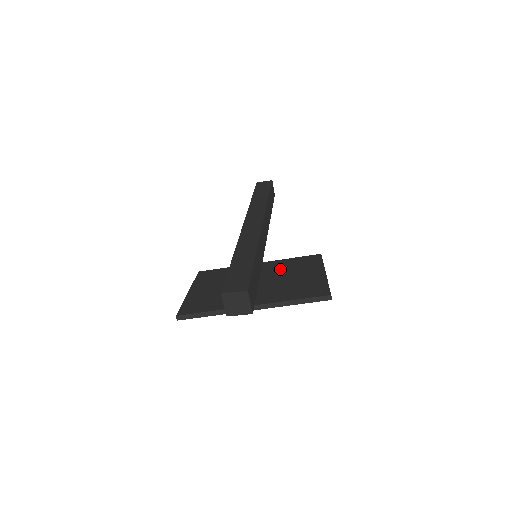
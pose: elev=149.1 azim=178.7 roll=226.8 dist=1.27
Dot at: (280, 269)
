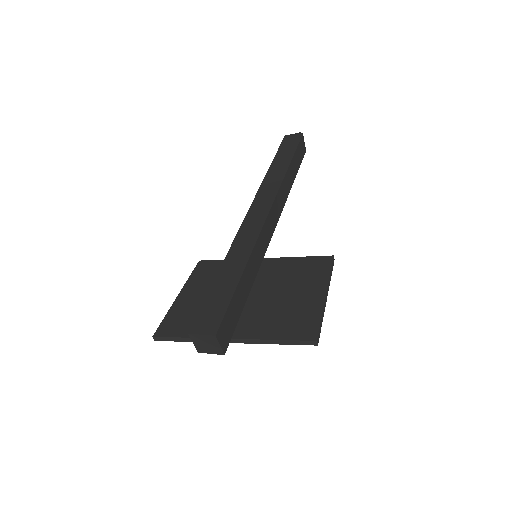
Dot at: (280, 276)
